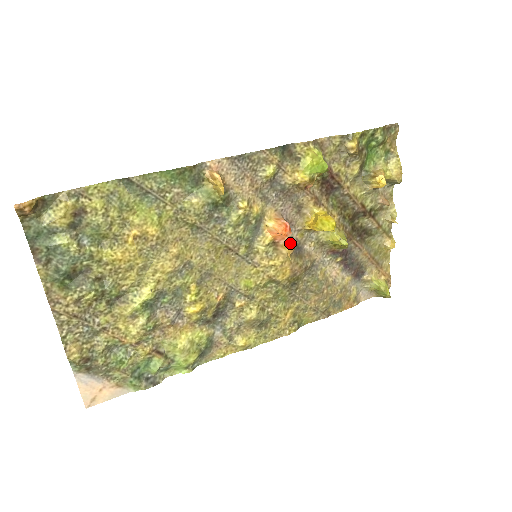
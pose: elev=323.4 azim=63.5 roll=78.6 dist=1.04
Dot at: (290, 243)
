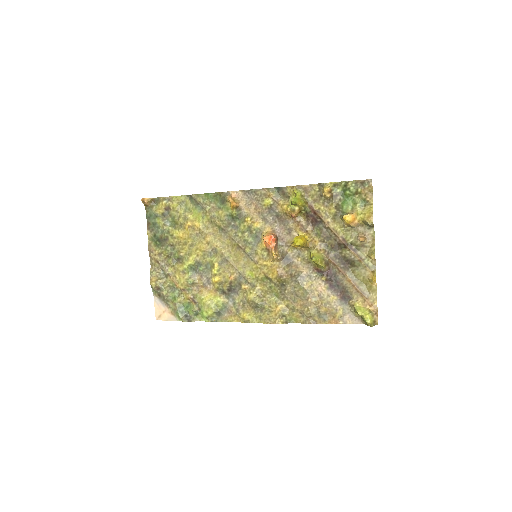
Dot at: (280, 253)
